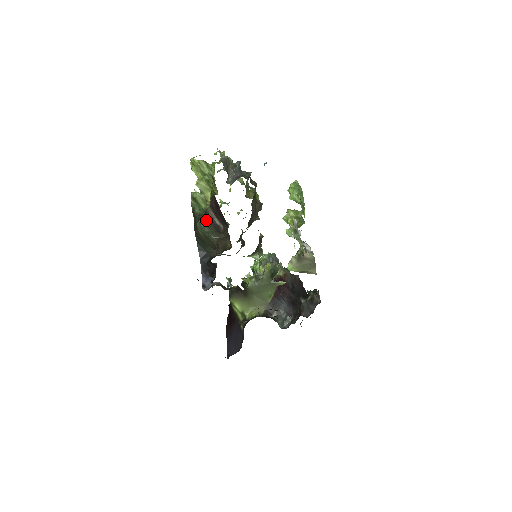
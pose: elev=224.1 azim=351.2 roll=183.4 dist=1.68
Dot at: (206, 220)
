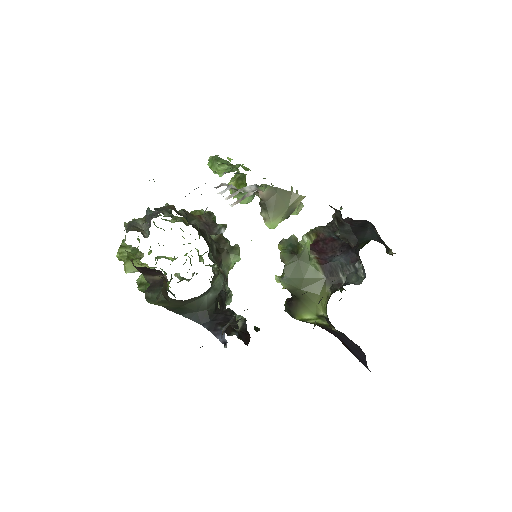
Dot at: (149, 289)
